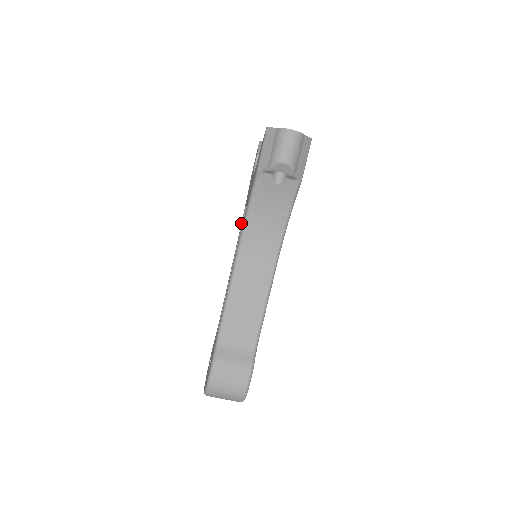
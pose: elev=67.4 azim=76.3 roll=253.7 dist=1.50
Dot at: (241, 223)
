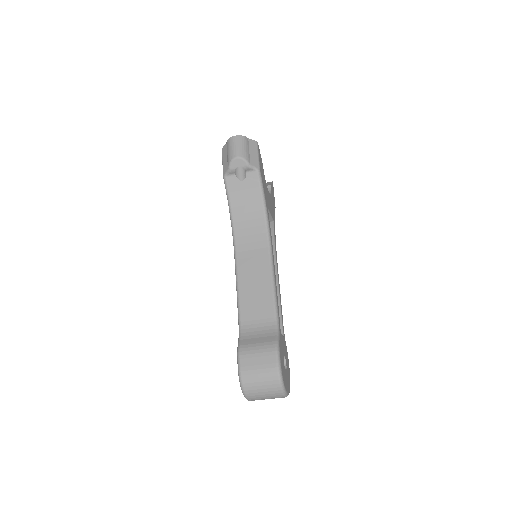
Dot at: occluded
